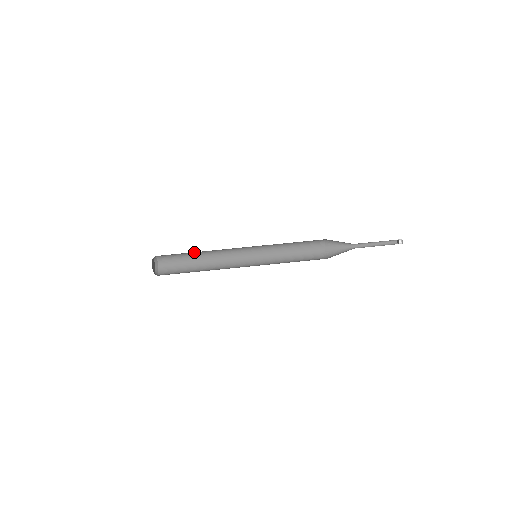
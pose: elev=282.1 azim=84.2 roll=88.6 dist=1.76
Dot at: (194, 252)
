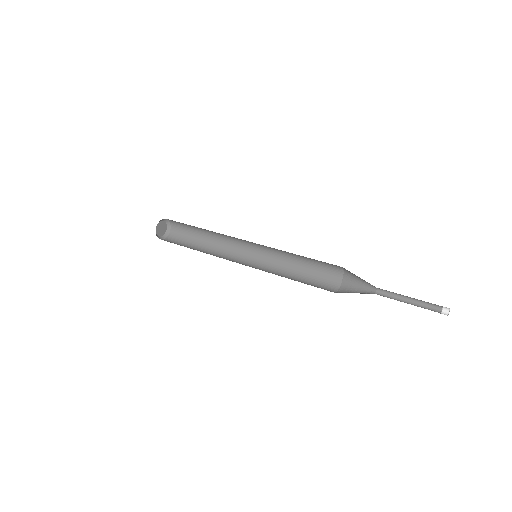
Dot at: occluded
